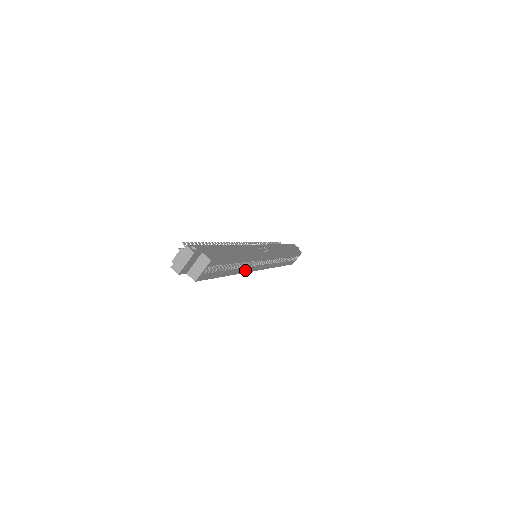
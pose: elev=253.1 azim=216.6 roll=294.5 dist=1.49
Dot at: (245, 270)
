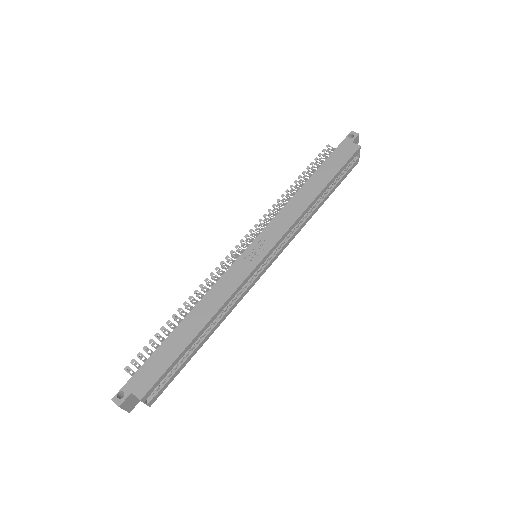
Dot at: (235, 304)
